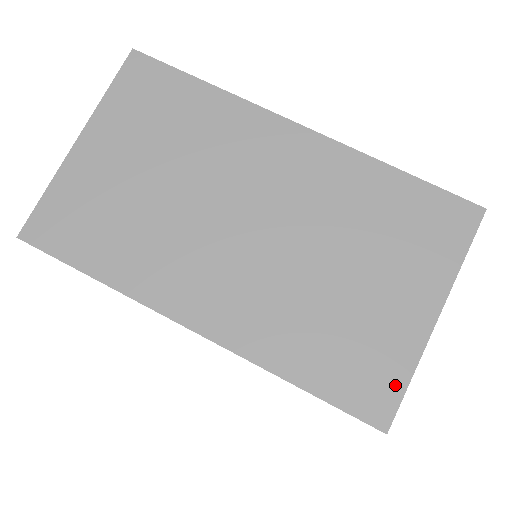
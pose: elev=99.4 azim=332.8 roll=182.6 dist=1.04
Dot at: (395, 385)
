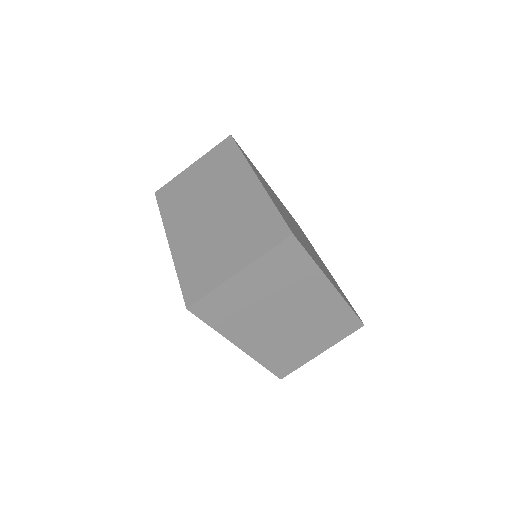
Dot at: (203, 291)
